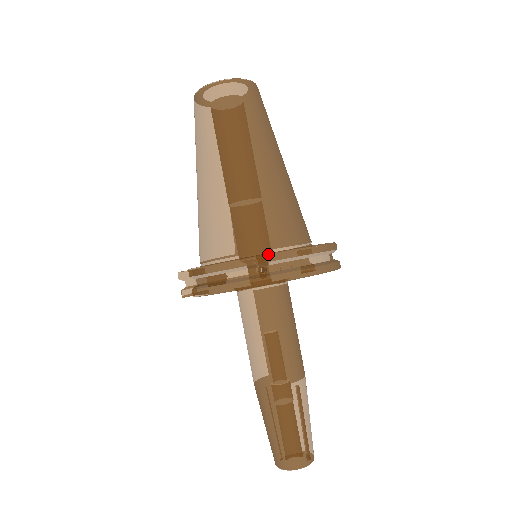
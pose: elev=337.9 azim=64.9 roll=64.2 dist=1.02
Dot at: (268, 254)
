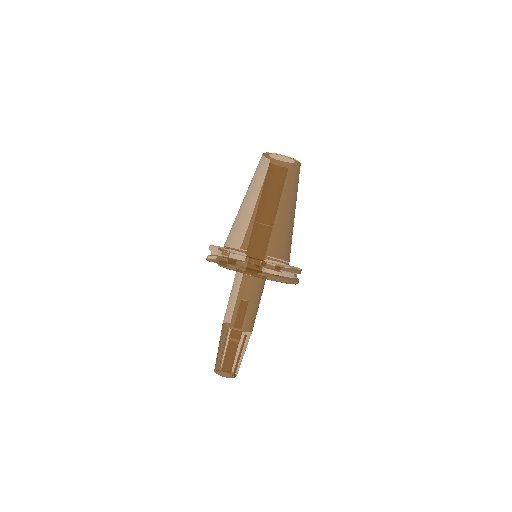
Dot at: (269, 263)
